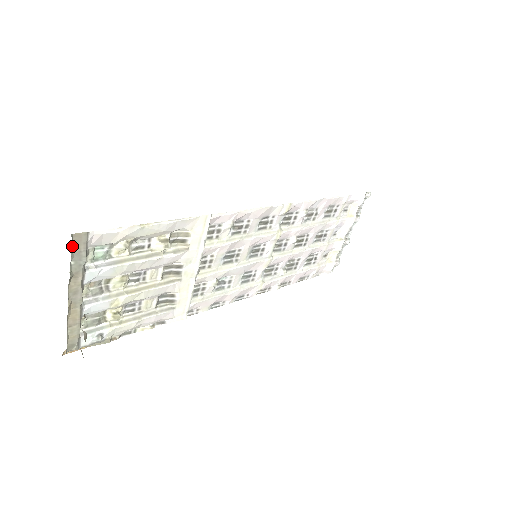
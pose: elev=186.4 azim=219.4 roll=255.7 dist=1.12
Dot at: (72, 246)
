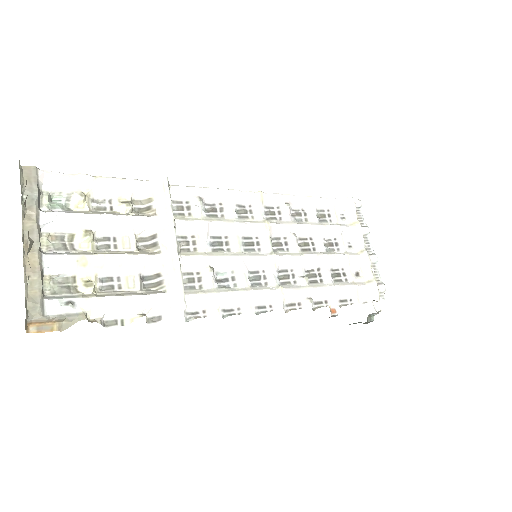
Dot at: (22, 178)
